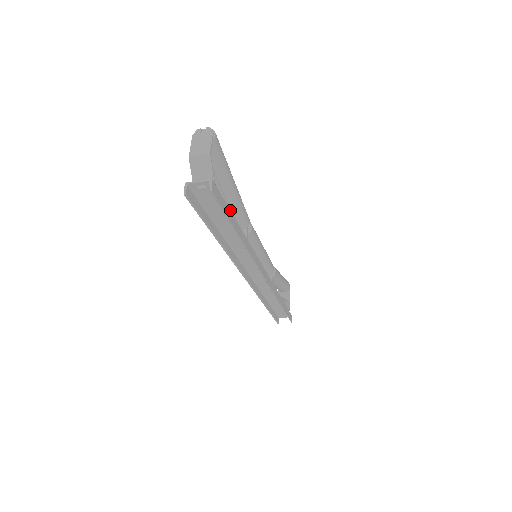
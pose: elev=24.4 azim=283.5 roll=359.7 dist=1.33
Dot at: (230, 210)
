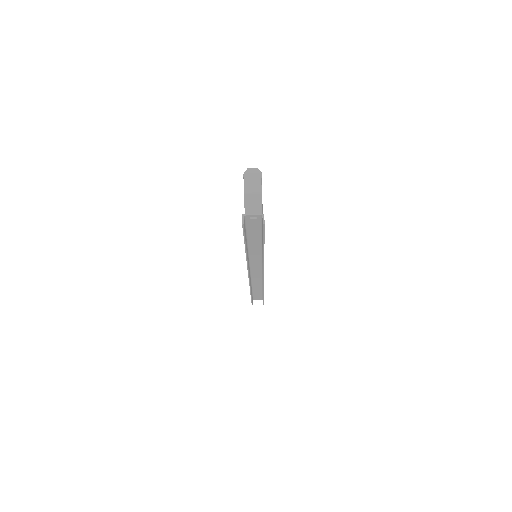
Dot at: occluded
